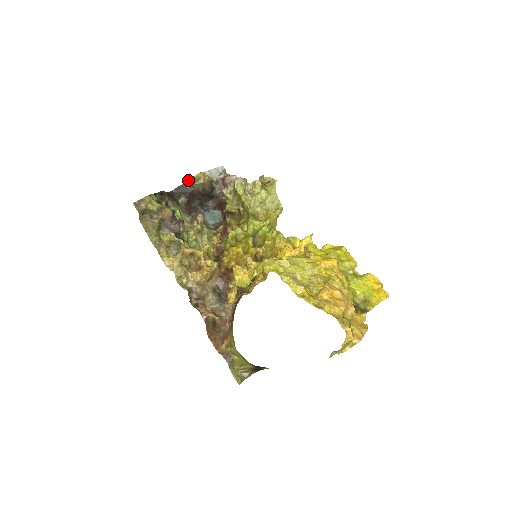
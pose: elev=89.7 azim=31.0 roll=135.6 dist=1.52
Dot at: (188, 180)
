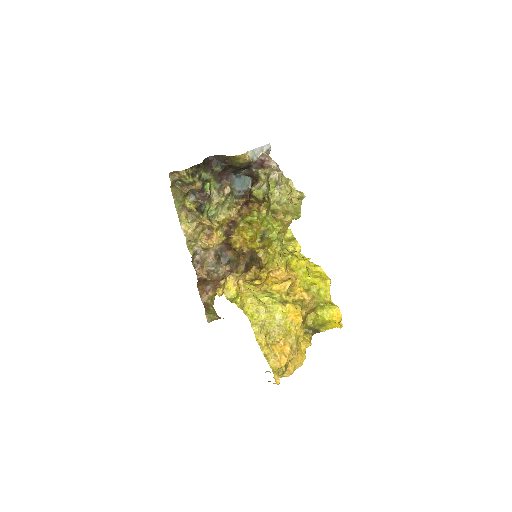
Dot at: (228, 157)
